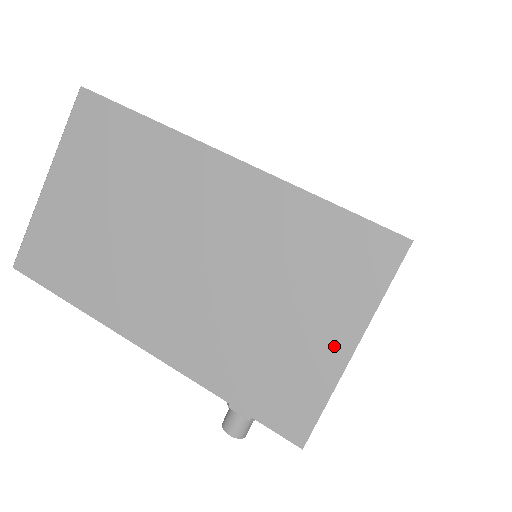
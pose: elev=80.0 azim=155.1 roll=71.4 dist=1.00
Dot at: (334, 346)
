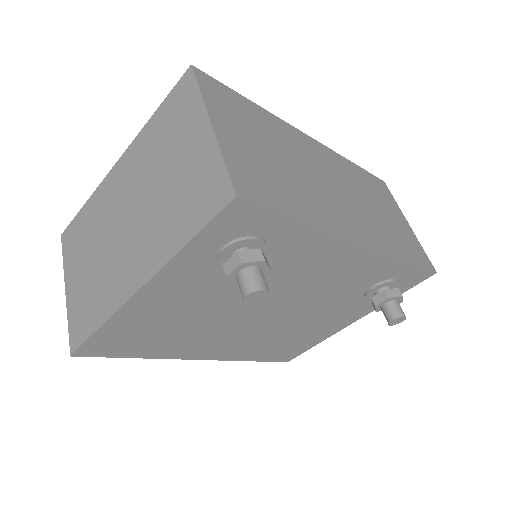
Dot at: (203, 138)
